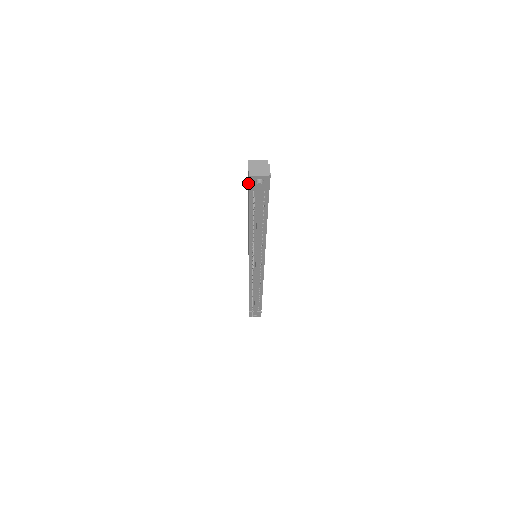
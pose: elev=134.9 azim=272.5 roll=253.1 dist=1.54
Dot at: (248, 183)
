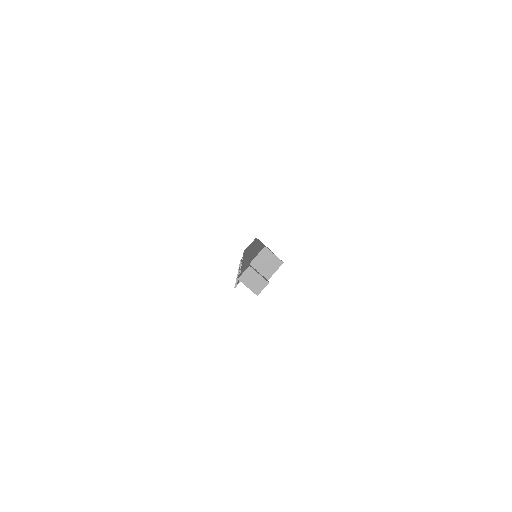
Dot at: occluded
